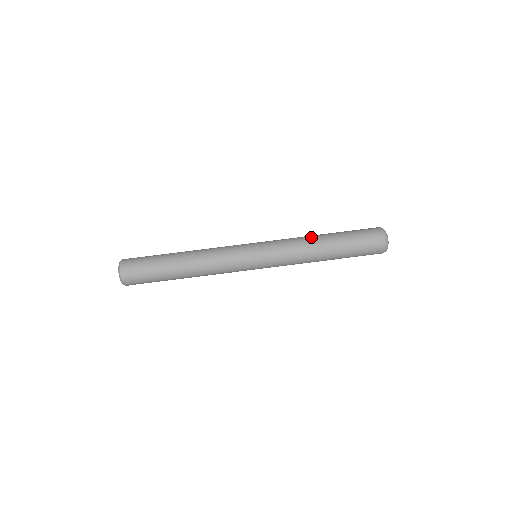
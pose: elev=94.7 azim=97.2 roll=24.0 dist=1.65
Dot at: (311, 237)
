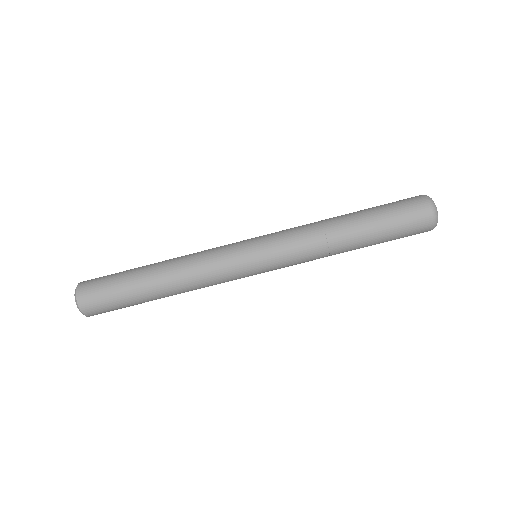
Dot at: (326, 219)
